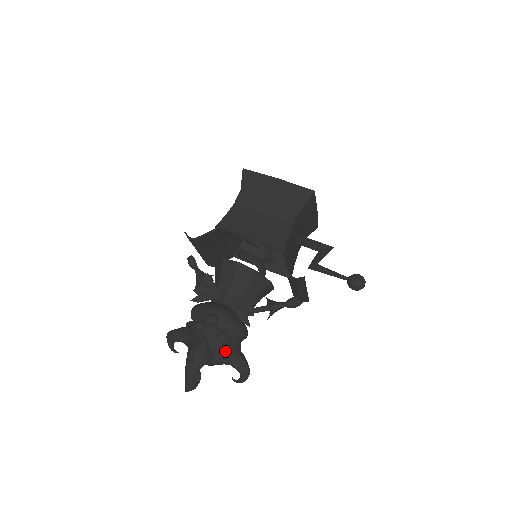
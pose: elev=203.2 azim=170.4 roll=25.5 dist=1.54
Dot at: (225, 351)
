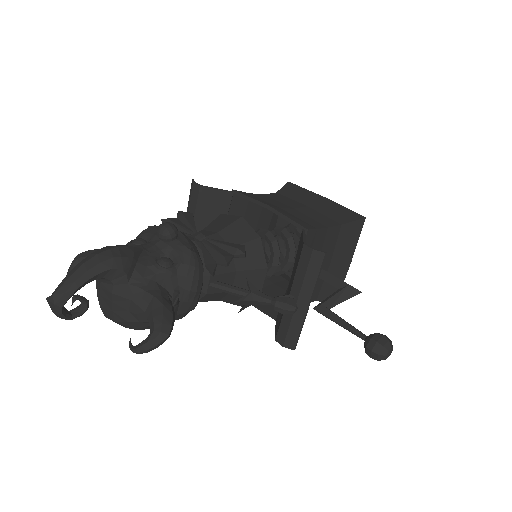
Dot at: (154, 285)
